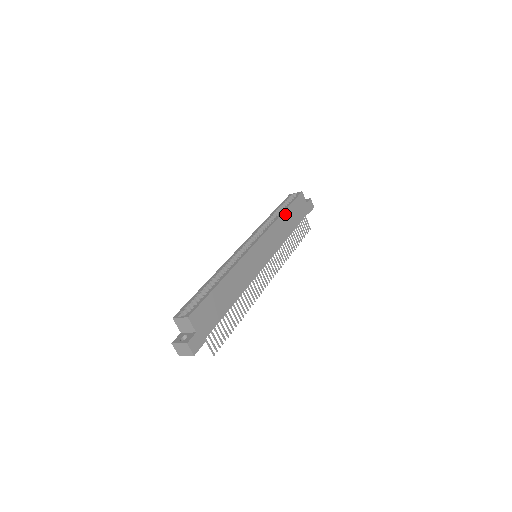
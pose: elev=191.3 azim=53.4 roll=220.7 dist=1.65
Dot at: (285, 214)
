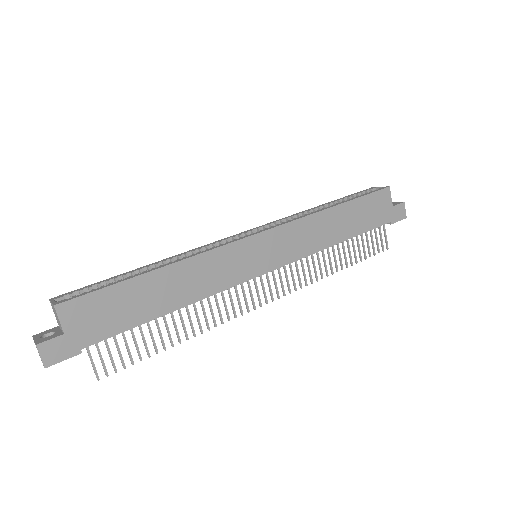
Dot at: (338, 210)
